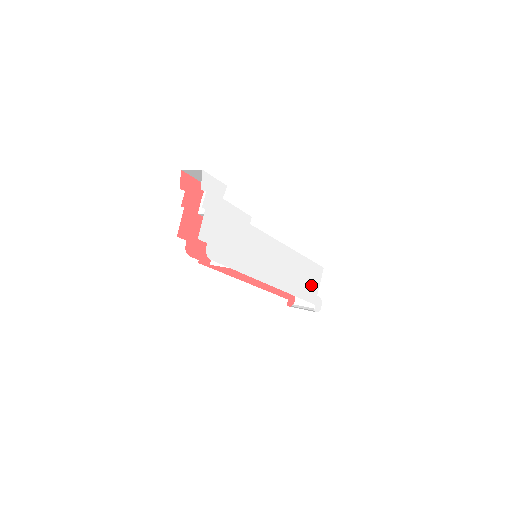
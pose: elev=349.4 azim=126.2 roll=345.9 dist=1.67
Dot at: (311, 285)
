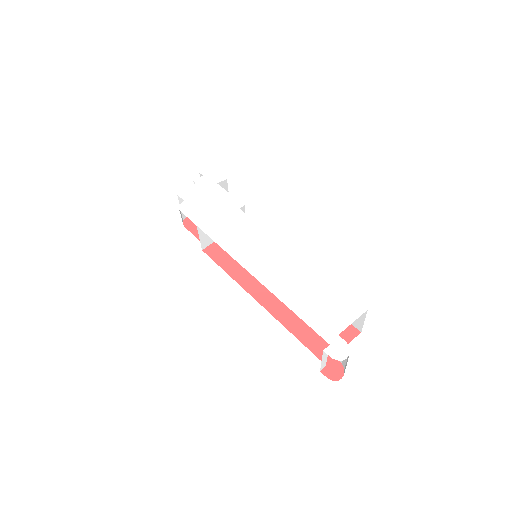
Dot at: (327, 313)
